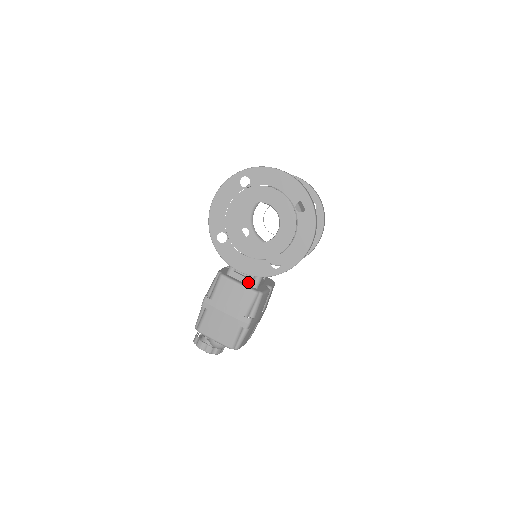
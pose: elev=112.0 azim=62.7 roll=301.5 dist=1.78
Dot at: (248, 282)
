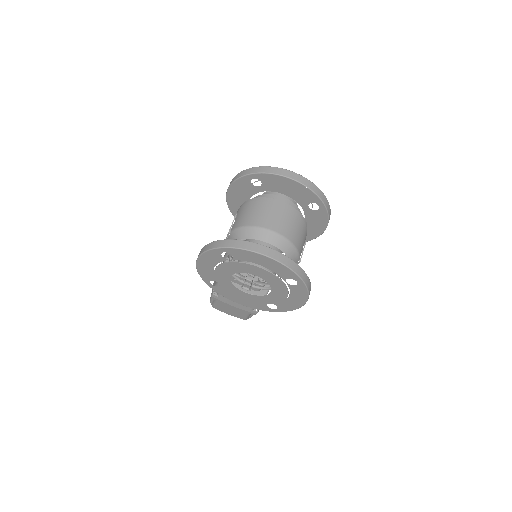
Dot at: occluded
